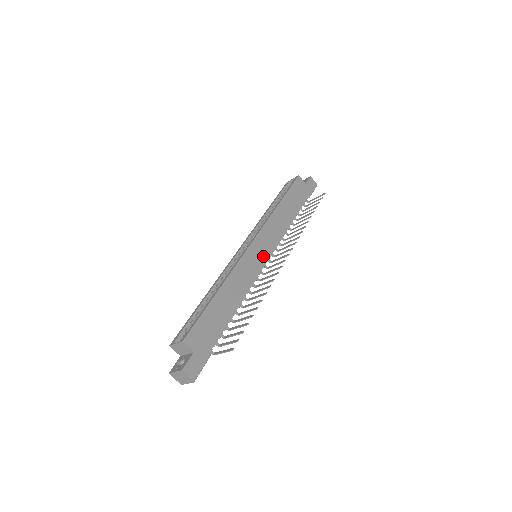
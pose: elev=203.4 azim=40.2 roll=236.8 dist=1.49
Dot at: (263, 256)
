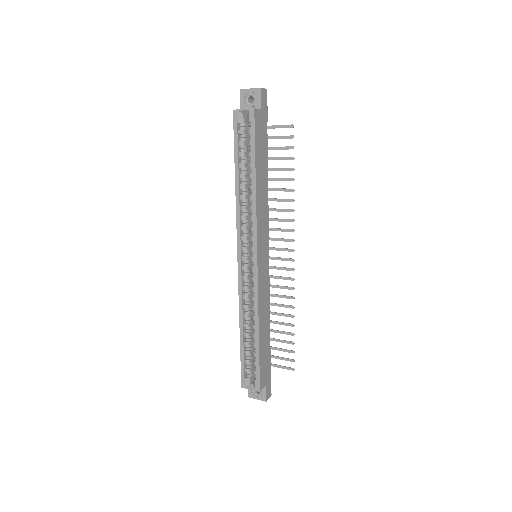
Dot at: (266, 257)
